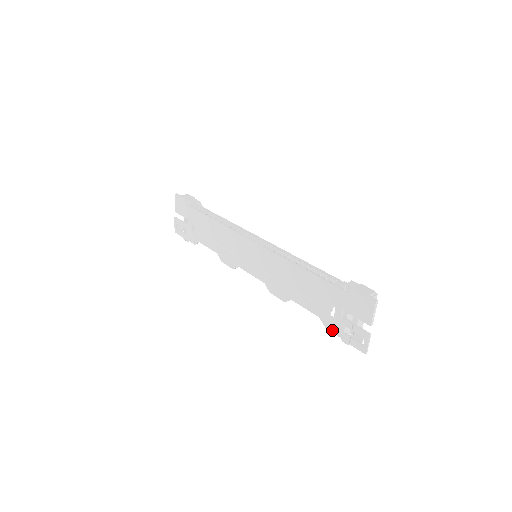
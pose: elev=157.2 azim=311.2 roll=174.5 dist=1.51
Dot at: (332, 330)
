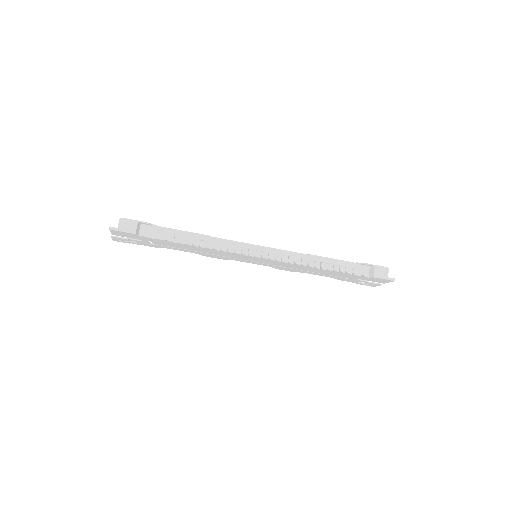
Dot at: occluded
